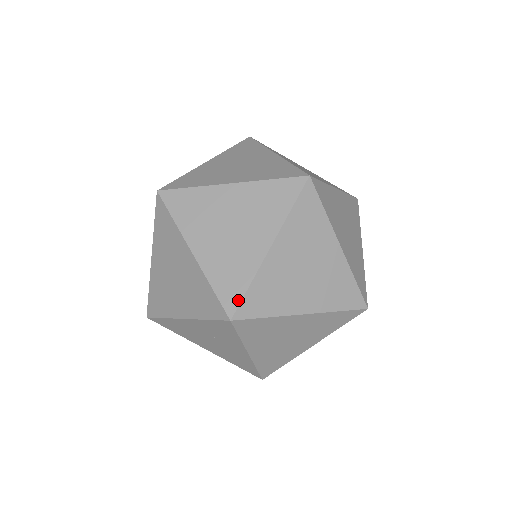
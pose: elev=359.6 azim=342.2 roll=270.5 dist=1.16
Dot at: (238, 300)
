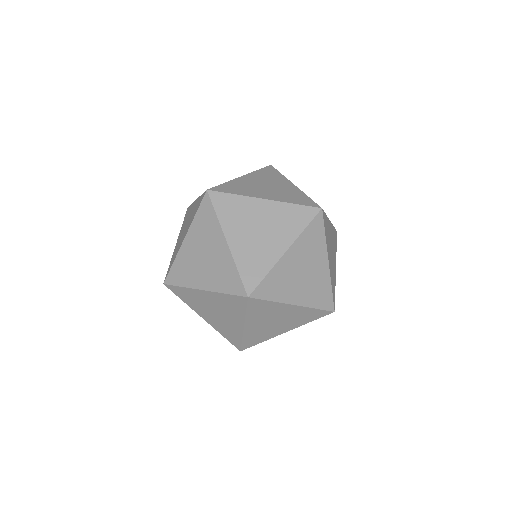
Dot at: (241, 284)
